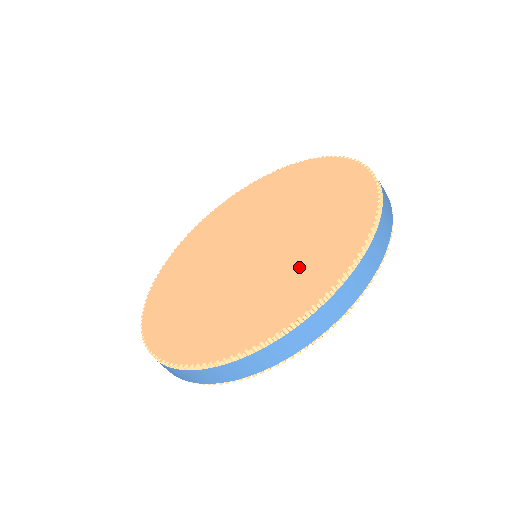
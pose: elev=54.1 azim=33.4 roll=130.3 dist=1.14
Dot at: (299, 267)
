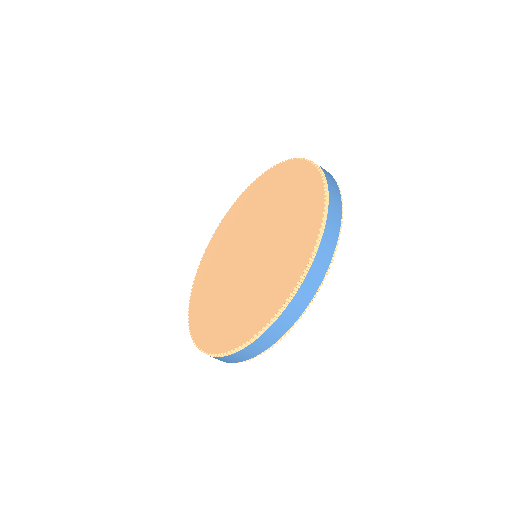
Dot at: (294, 223)
